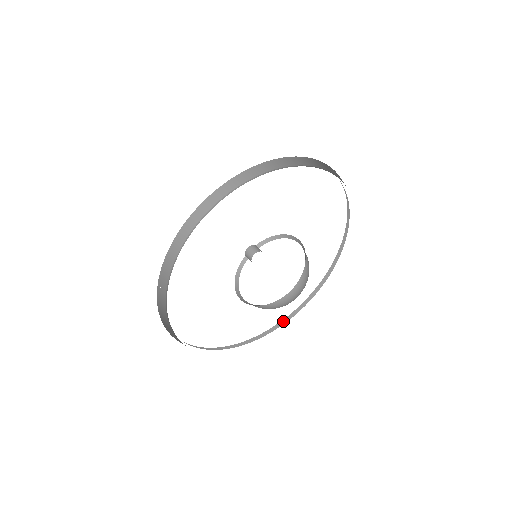
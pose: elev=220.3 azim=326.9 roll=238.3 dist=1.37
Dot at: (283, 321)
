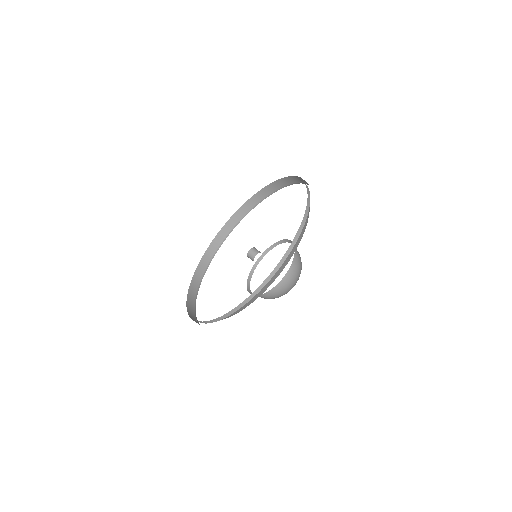
Dot at: (277, 267)
